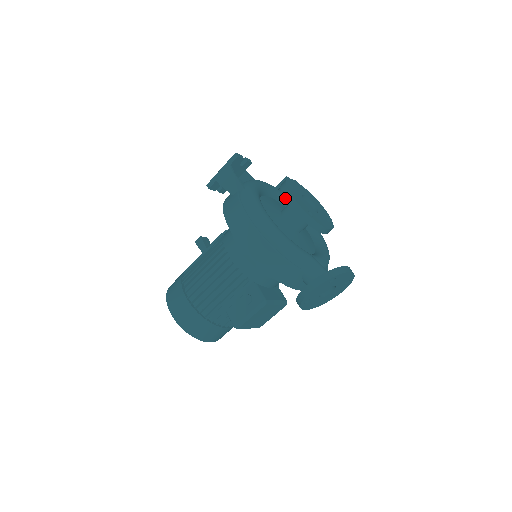
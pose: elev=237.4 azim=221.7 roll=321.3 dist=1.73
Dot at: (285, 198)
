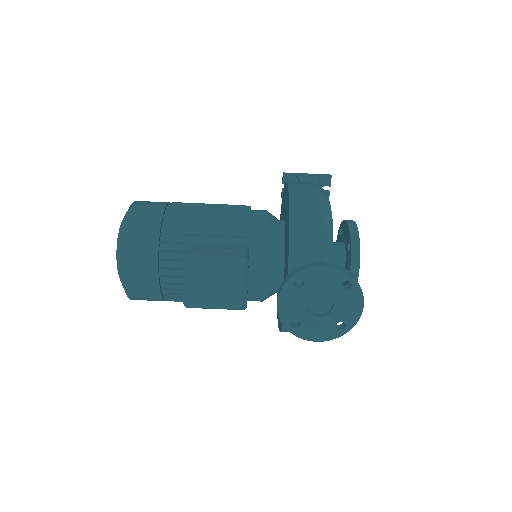
Dot at: (346, 220)
